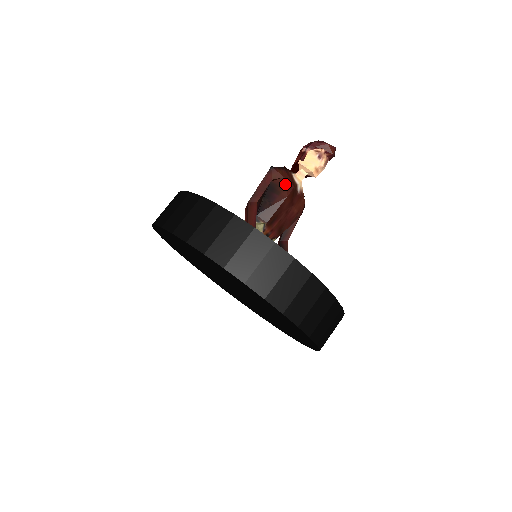
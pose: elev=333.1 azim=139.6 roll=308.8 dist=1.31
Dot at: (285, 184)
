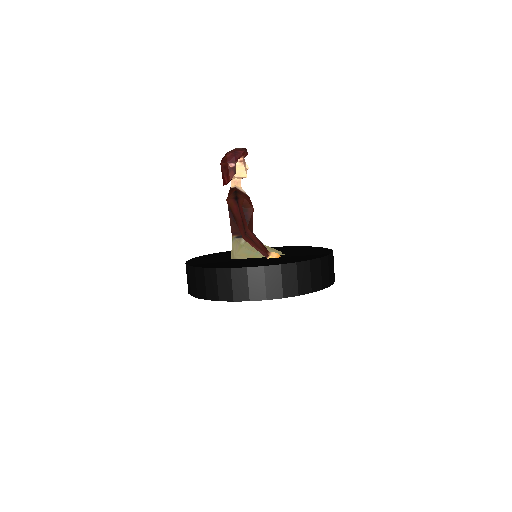
Dot at: (248, 202)
